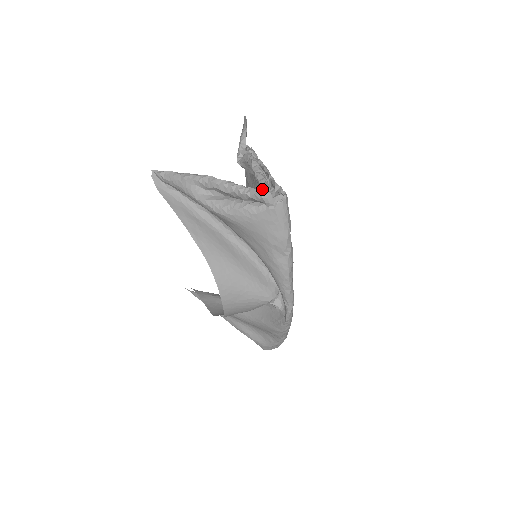
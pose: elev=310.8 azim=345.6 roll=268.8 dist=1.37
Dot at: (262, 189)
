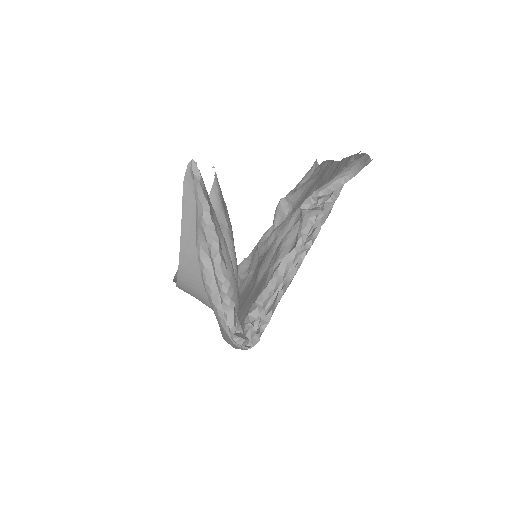
Dot at: (258, 300)
